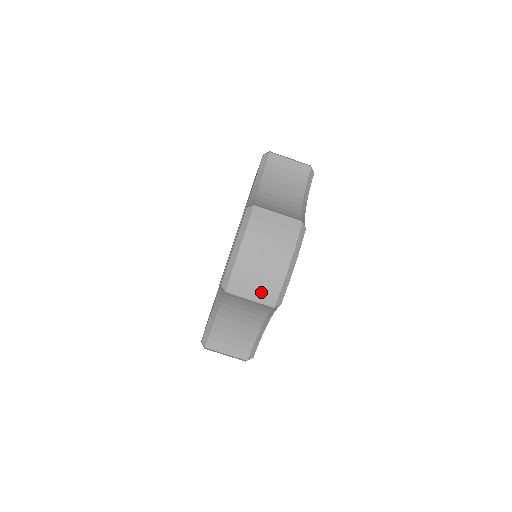
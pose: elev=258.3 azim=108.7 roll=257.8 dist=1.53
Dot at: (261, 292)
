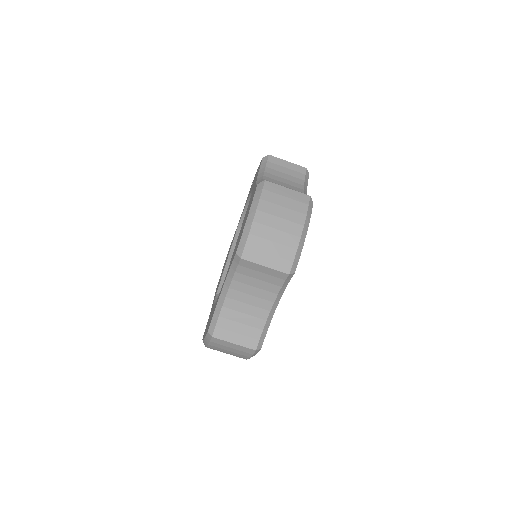
Dot at: (276, 258)
